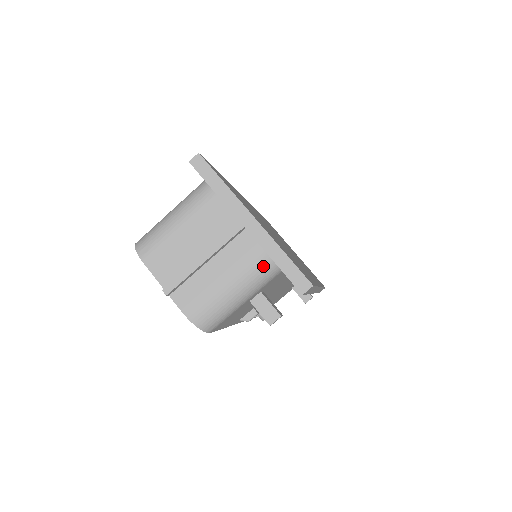
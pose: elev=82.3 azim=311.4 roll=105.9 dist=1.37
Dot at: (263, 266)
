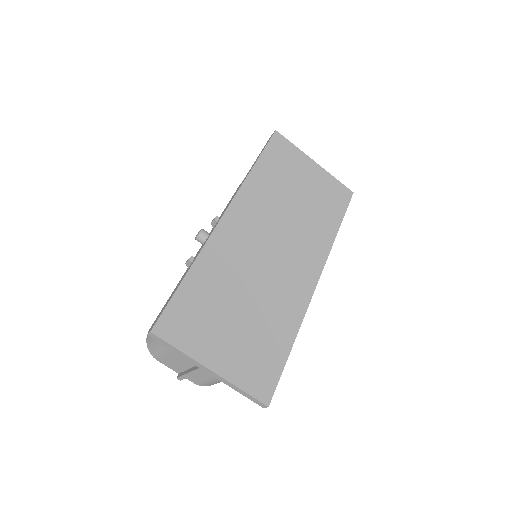
Dot at: occluded
